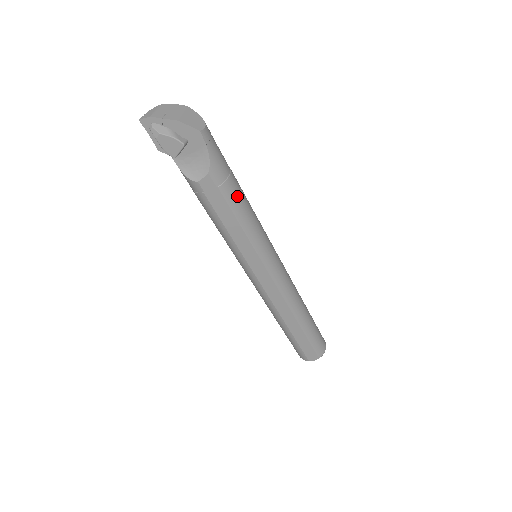
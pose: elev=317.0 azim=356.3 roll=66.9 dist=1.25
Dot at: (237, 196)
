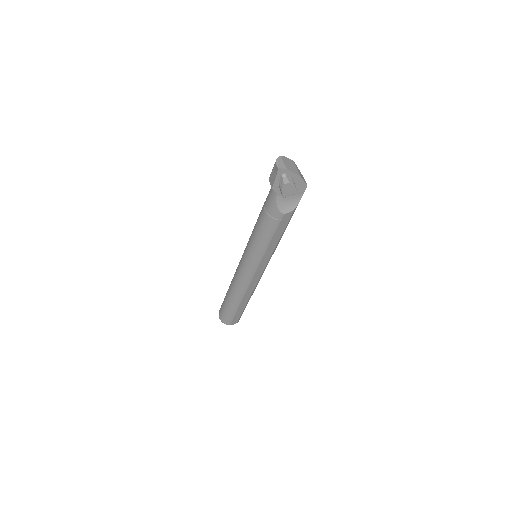
Dot at: occluded
